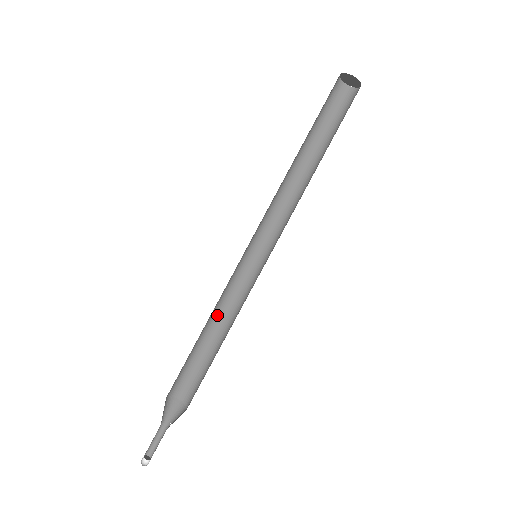
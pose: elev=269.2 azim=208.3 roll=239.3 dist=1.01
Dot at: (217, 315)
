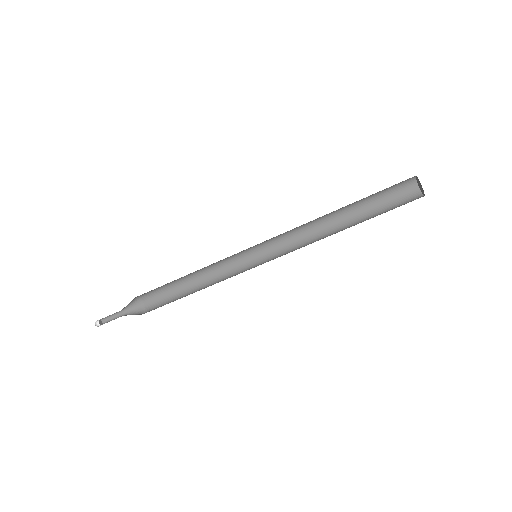
Dot at: occluded
